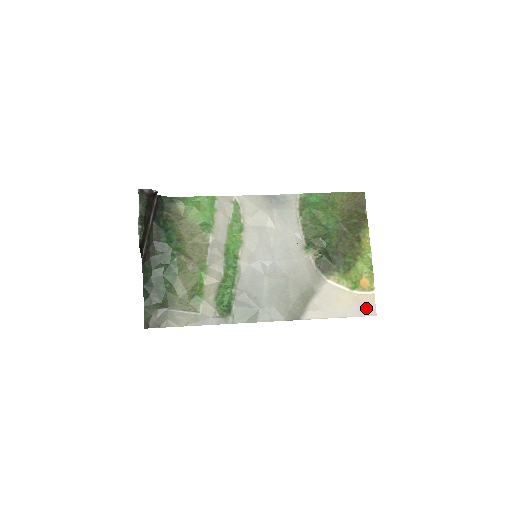
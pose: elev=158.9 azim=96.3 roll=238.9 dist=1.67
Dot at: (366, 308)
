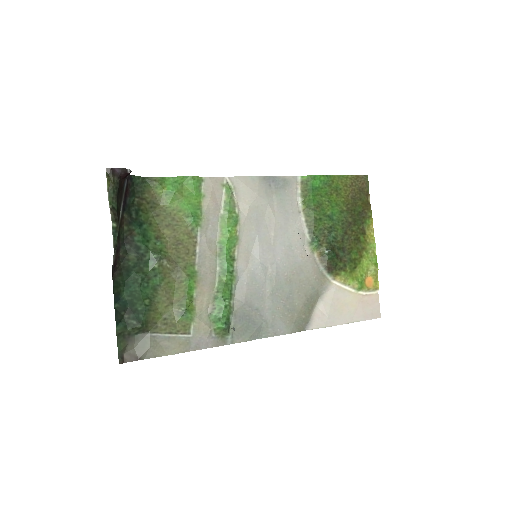
Dot at: (371, 310)
